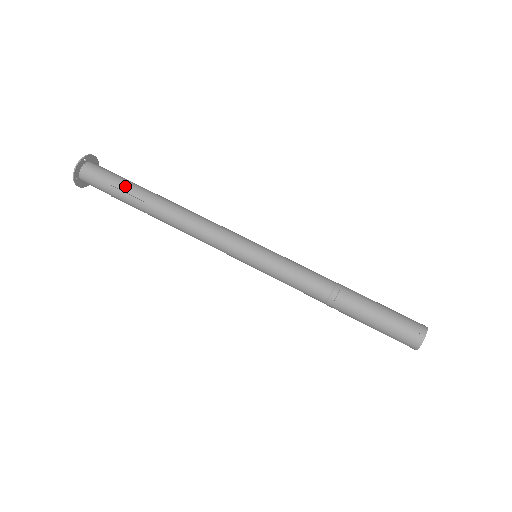
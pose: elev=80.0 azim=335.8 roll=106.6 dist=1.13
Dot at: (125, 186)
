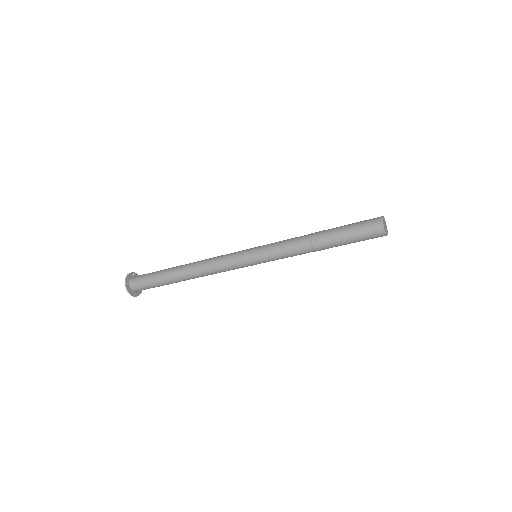
Dot at: (159, 280)
